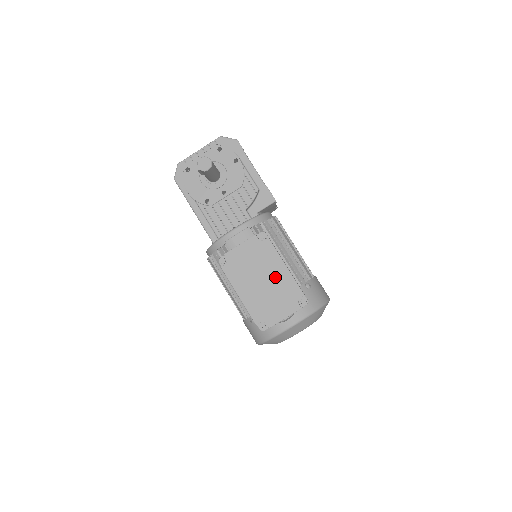
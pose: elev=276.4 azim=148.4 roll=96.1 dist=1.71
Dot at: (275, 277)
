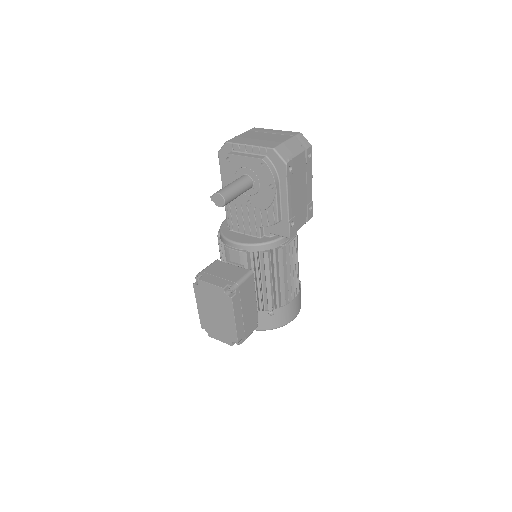
Dot at: (225, 319)
